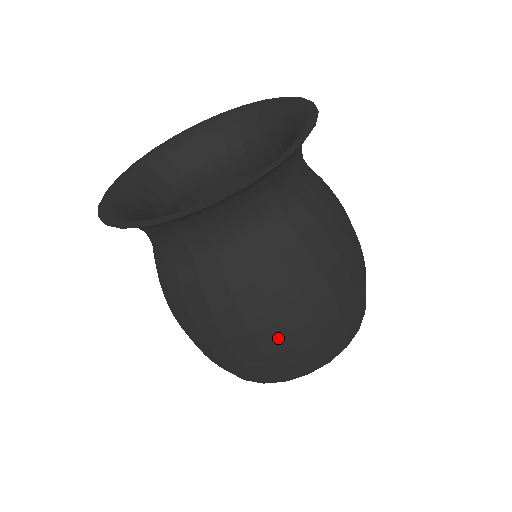
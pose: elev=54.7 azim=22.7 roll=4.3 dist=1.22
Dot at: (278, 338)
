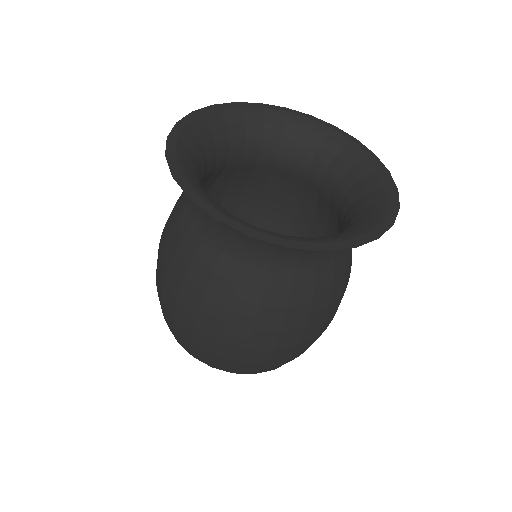
Dot at: (266, 350)
